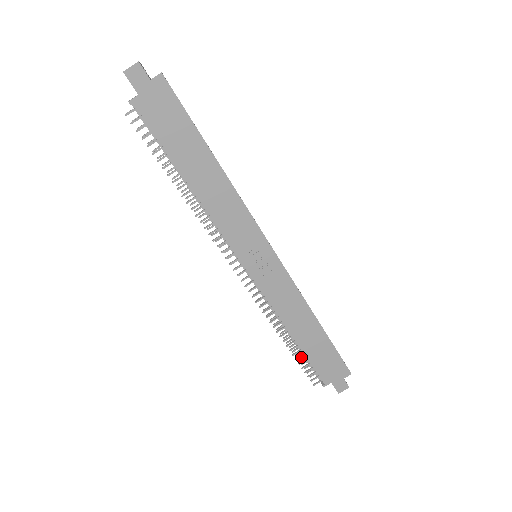
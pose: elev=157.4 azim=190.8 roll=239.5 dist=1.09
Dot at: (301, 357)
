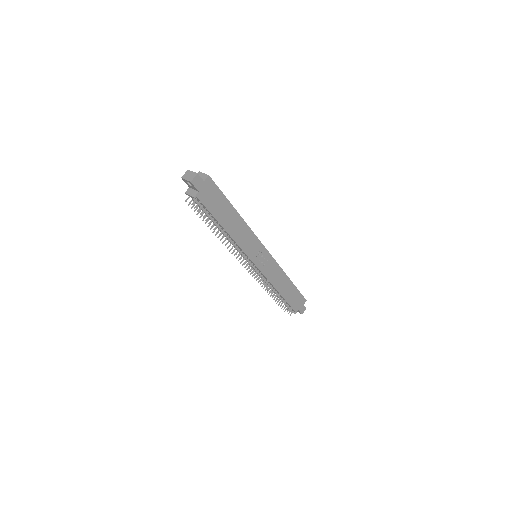
Dot at: occluded
